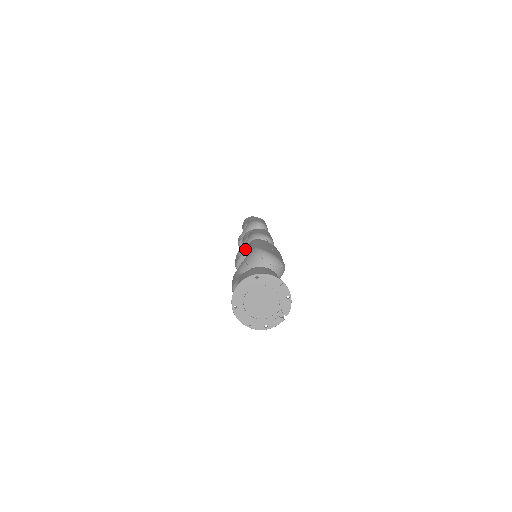
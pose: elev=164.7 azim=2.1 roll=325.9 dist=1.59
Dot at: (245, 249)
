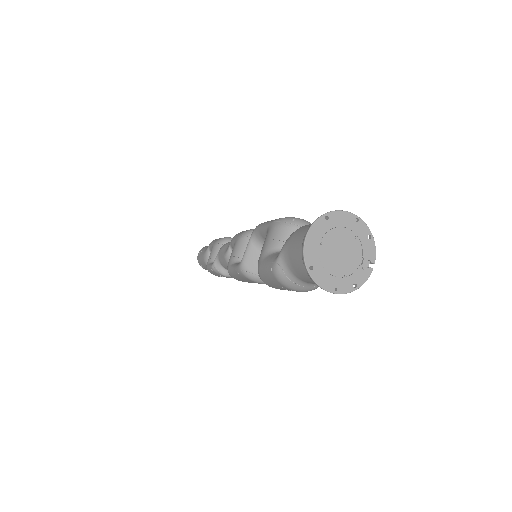
Dot at: (249, 241)
